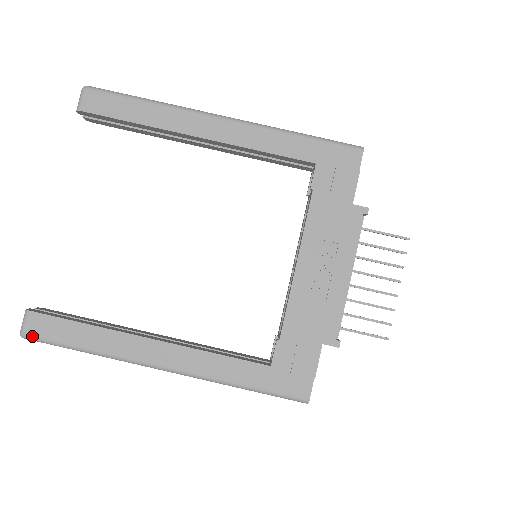
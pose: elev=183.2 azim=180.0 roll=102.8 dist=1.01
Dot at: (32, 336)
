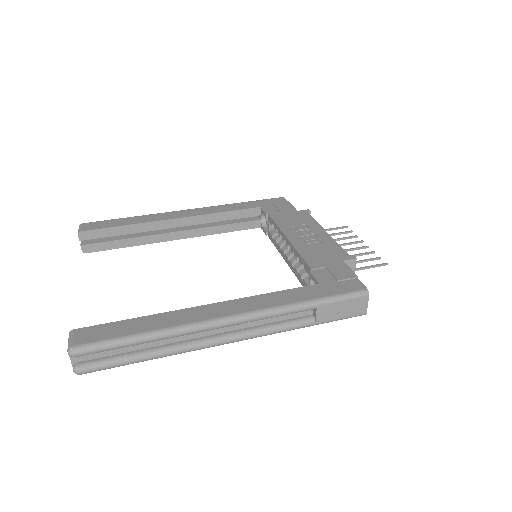
Dot at: (84, 344)
